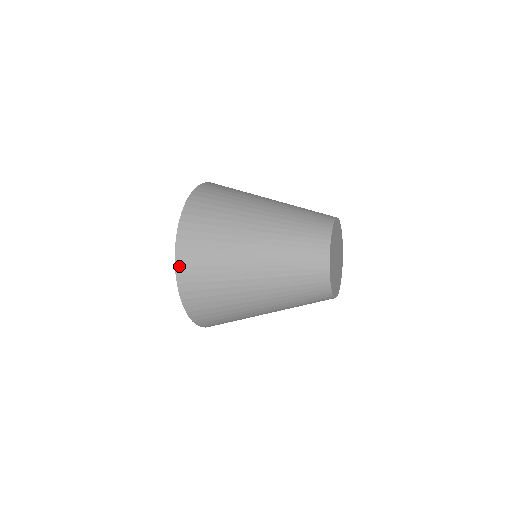
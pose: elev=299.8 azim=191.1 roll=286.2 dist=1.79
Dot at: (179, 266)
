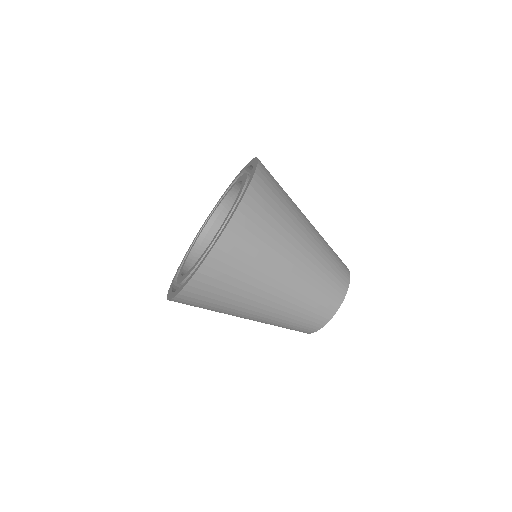
Dot at: (229, 230)
